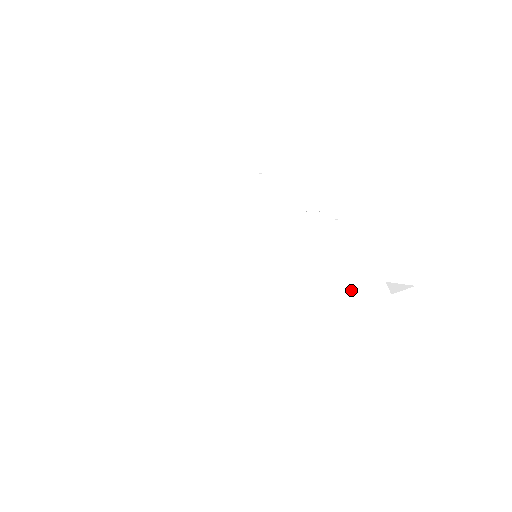
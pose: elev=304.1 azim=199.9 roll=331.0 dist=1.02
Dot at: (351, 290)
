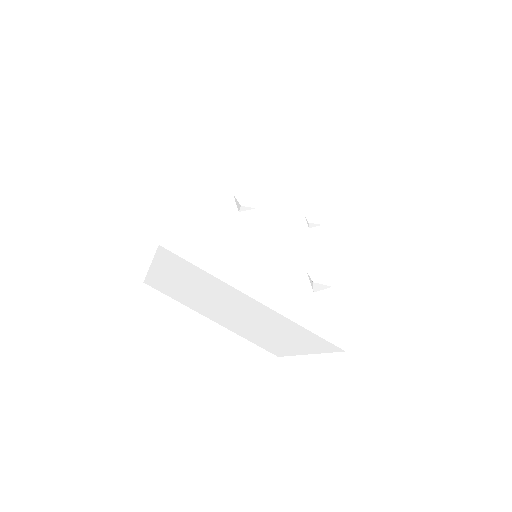
Dot at: (287, 291)
